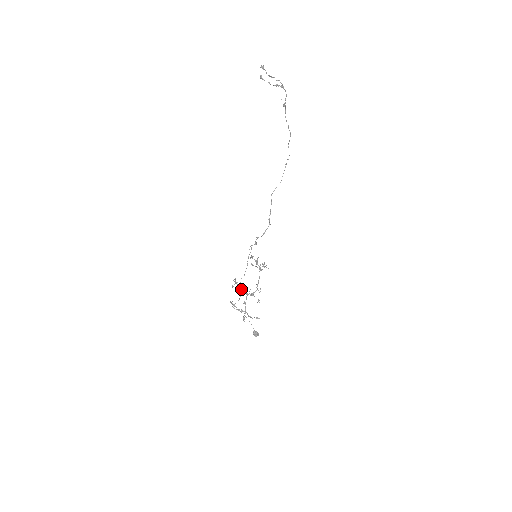
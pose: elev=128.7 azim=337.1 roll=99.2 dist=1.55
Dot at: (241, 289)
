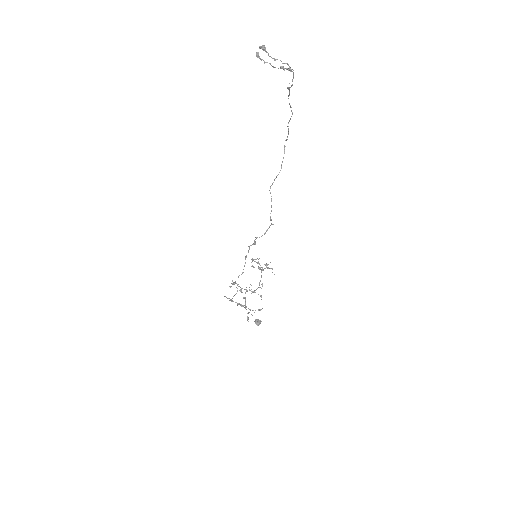
Dot at: occluded
